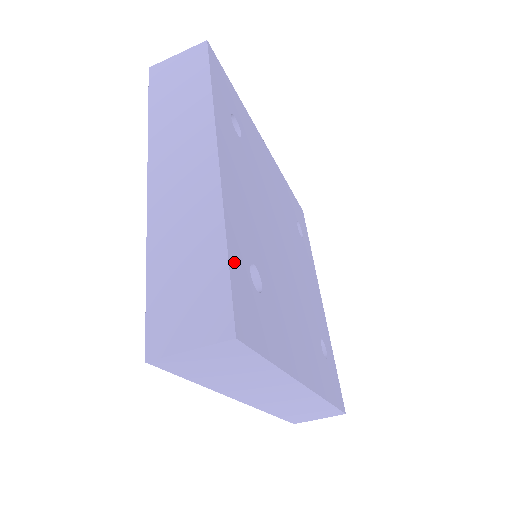
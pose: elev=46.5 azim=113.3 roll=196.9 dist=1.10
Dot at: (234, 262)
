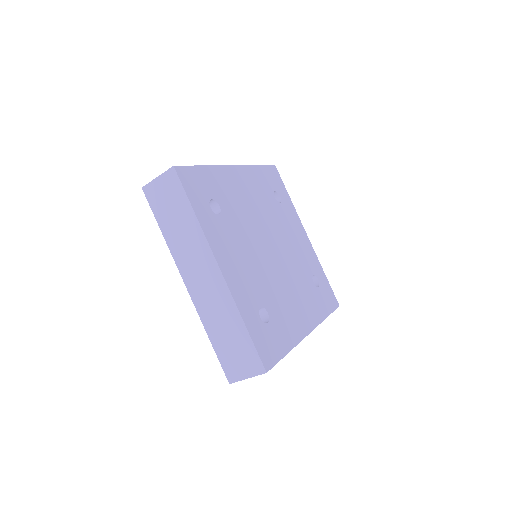
Dot at: (252, 329)
